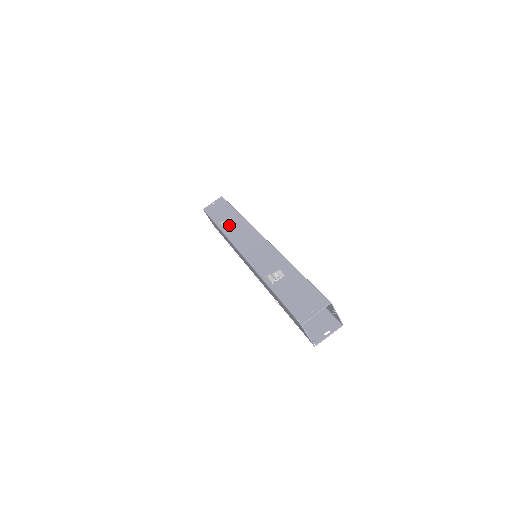
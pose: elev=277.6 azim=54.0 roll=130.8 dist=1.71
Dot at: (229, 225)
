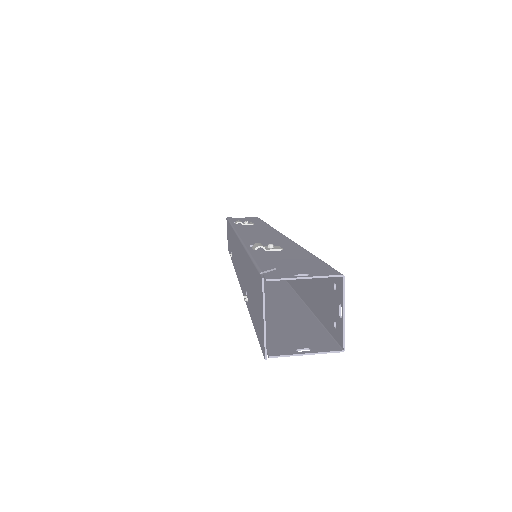
Dot at: (245, 224)
